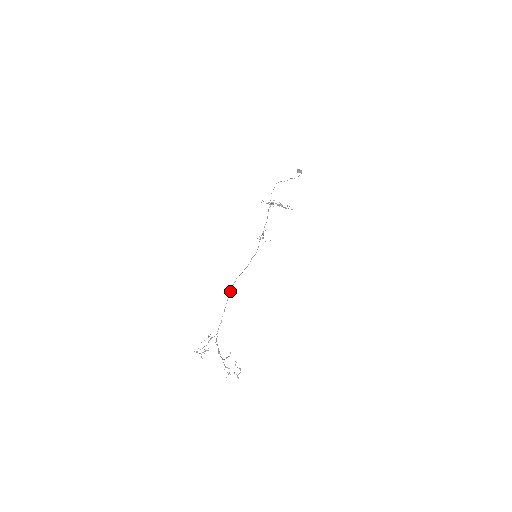
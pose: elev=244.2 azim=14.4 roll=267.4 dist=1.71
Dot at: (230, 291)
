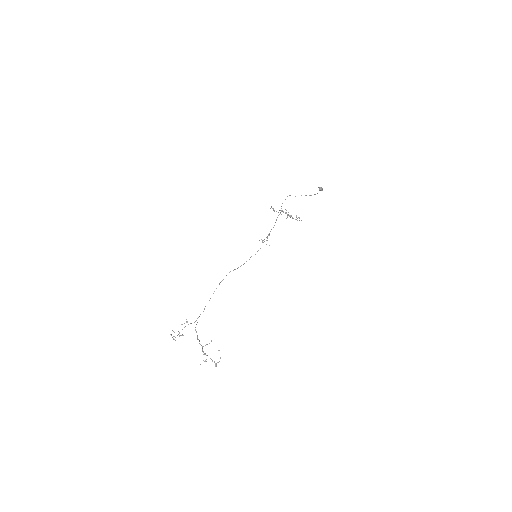
Dot at: occluded
